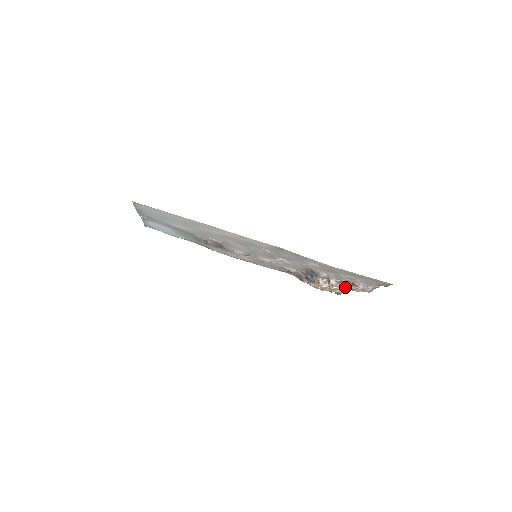
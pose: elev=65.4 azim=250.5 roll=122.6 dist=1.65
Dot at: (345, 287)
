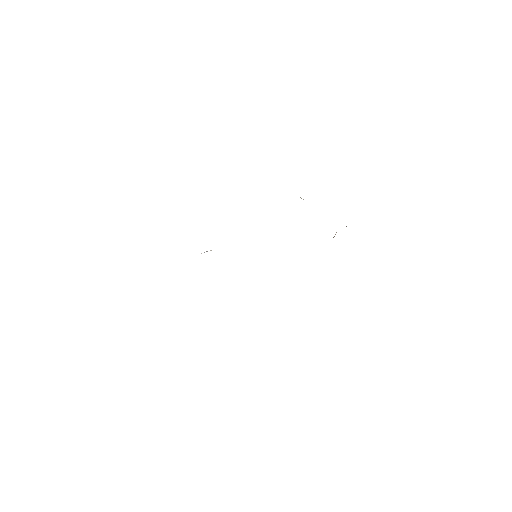
Dot at: occluded
